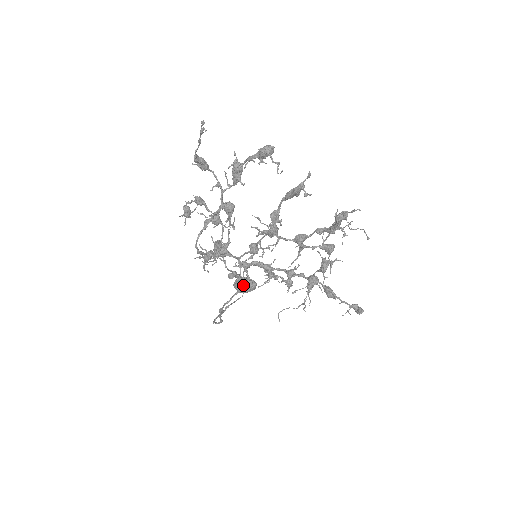
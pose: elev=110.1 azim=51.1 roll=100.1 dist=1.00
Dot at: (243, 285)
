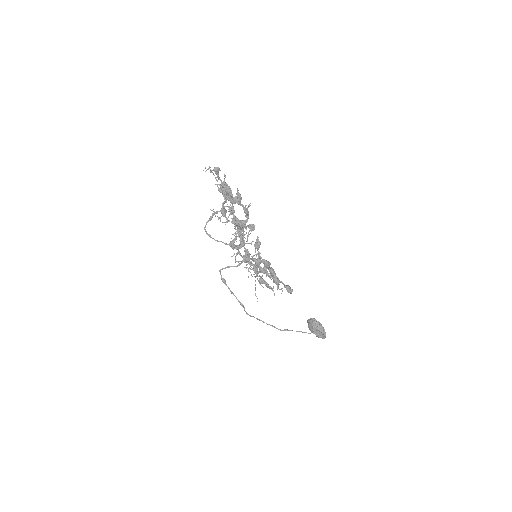
Dot at: (310, 323)
